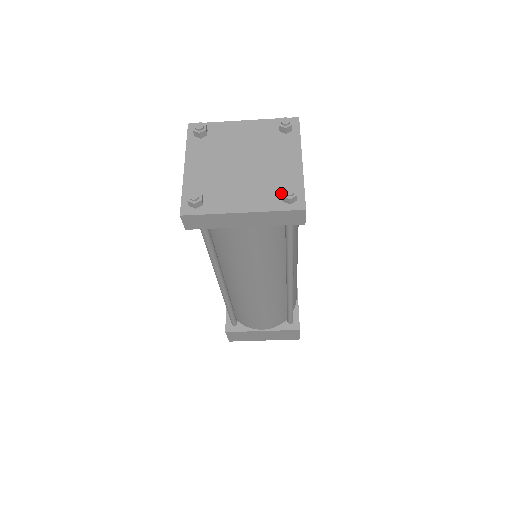
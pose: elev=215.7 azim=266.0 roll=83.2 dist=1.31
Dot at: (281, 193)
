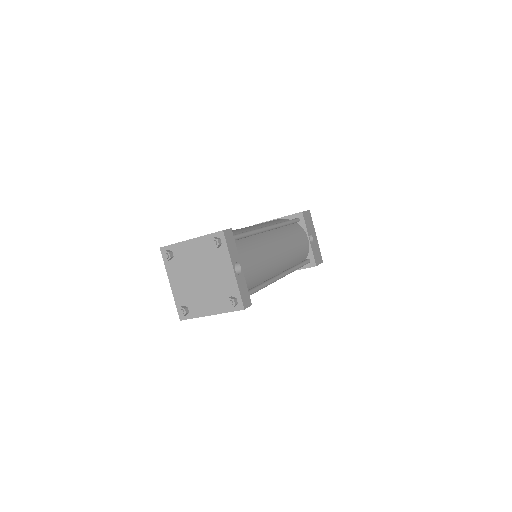
Dot at: occluded
